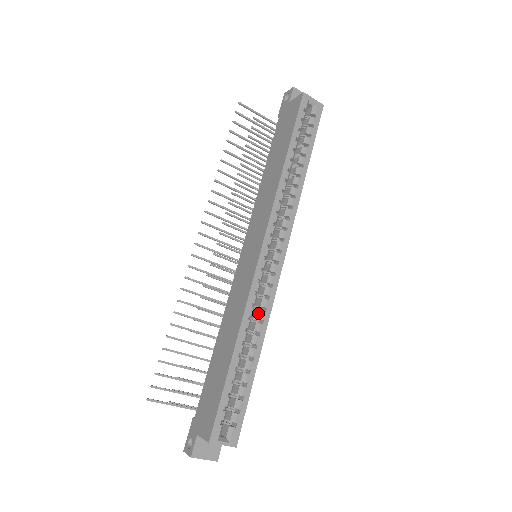
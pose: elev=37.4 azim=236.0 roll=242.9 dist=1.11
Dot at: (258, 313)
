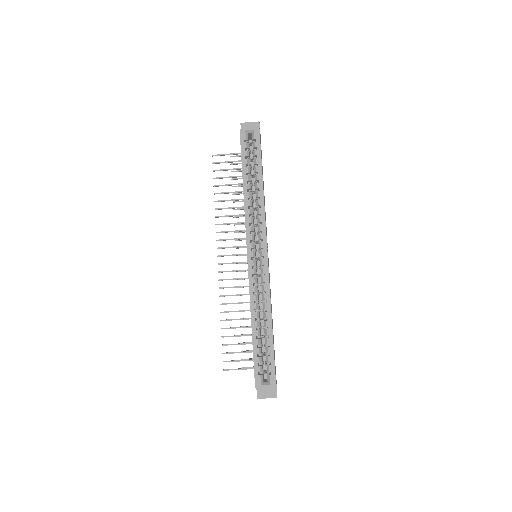
Dot at: (262, 296)
